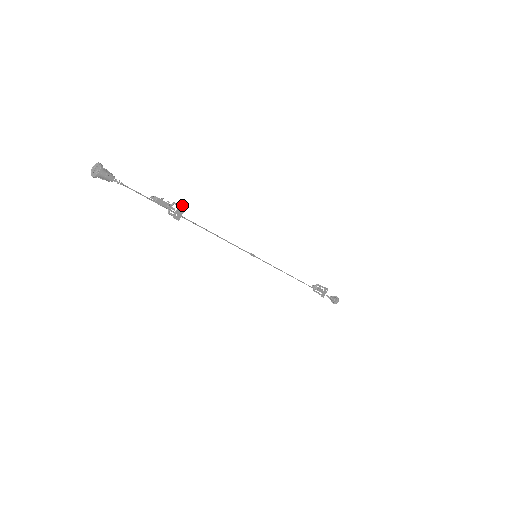
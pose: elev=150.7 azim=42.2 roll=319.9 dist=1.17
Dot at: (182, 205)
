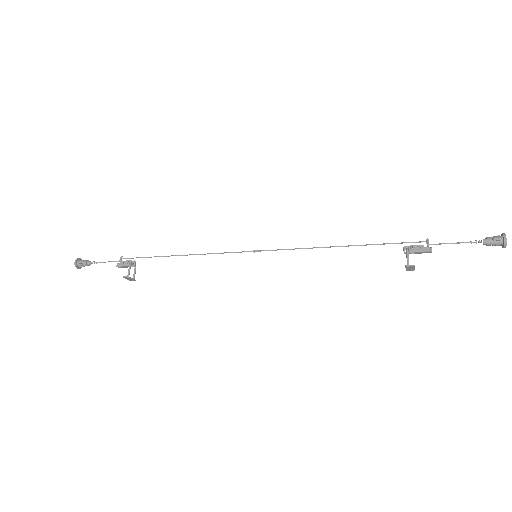
Dot at: (125, 277)
